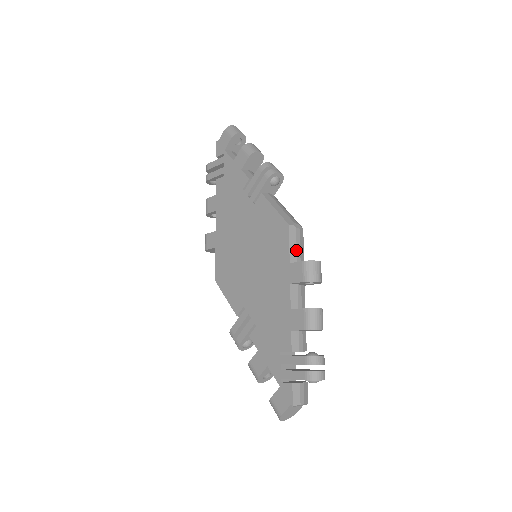
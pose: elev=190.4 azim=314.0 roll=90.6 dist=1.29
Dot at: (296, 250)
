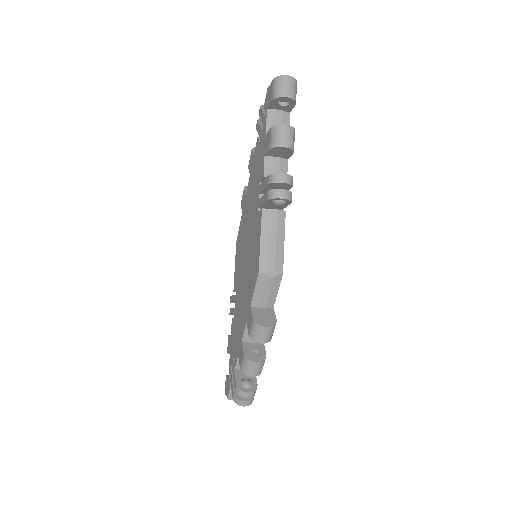
Dot at: (262, 296)
